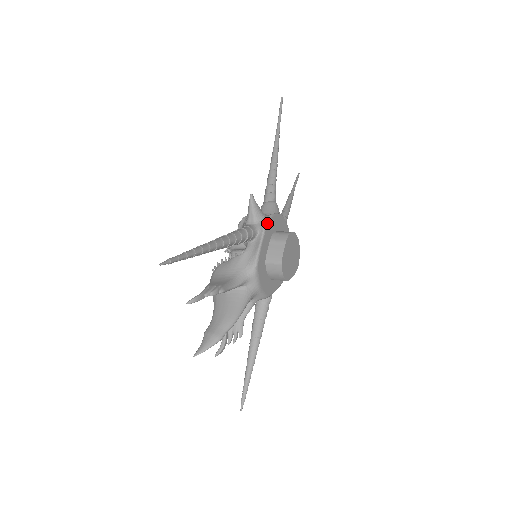
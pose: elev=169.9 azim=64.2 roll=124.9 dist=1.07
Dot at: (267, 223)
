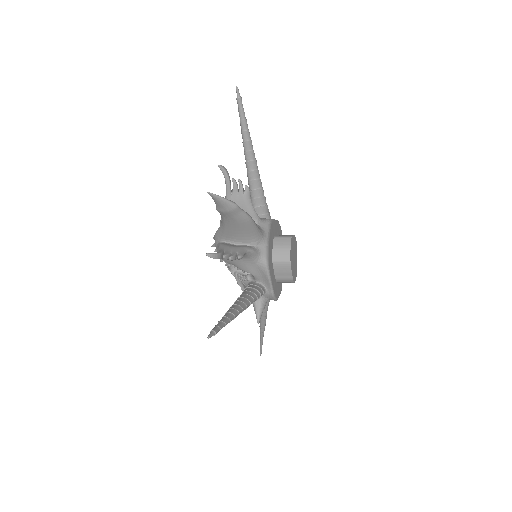
Dot at: occluded
